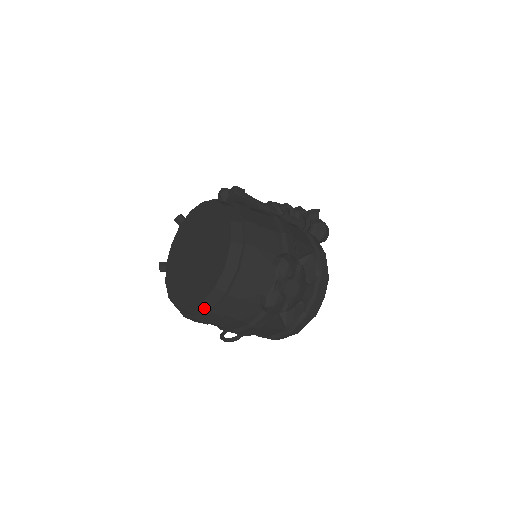
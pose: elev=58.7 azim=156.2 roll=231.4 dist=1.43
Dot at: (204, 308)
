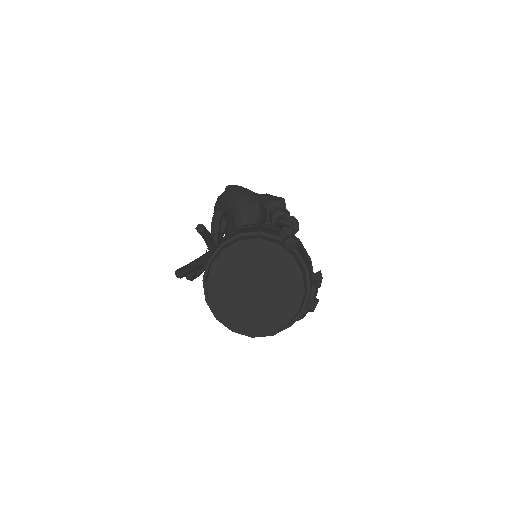
Dot at: (267, 333)
